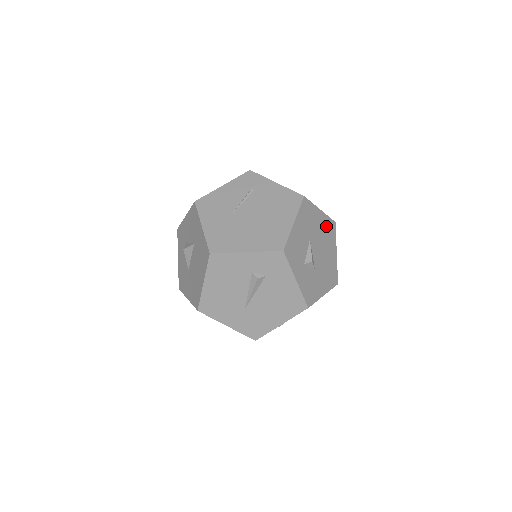
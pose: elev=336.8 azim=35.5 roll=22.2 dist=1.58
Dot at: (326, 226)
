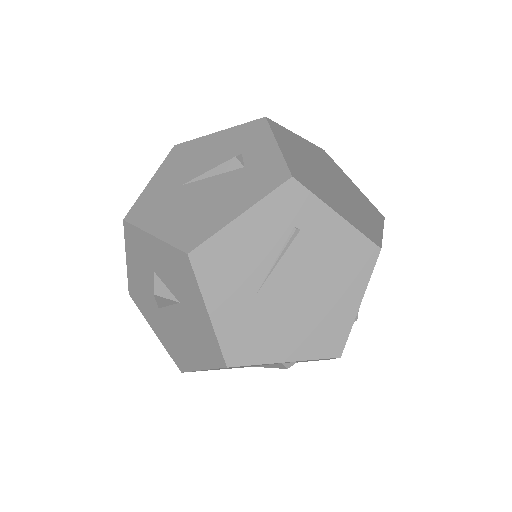
Dot at: occluded
